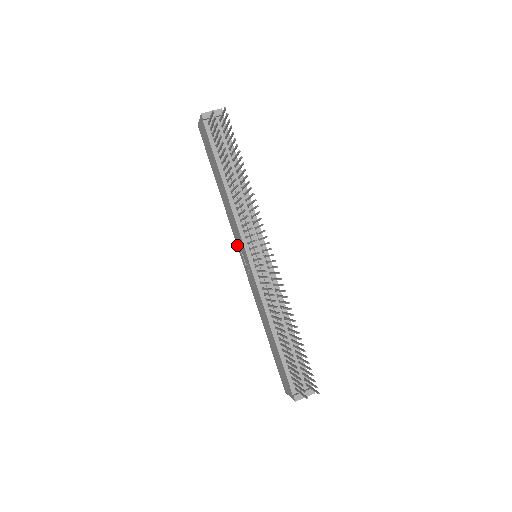
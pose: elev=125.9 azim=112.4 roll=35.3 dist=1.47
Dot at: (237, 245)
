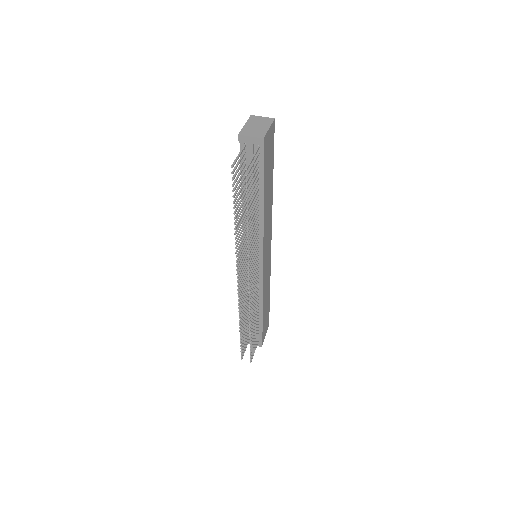
Dot at: occluded
